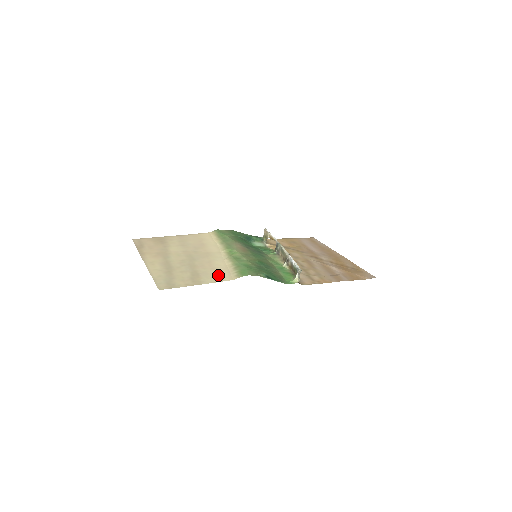
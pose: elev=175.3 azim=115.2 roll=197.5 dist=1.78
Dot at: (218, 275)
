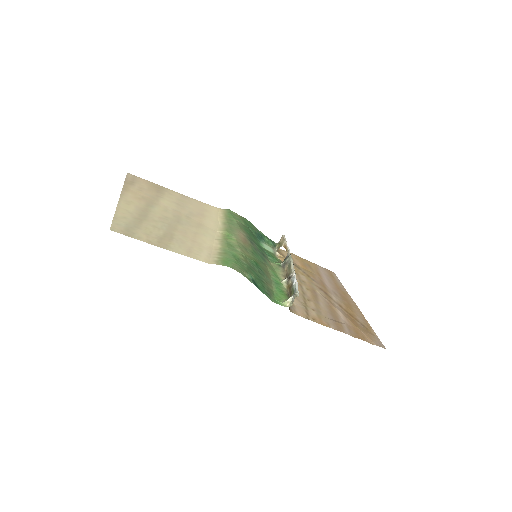
Dot at: (195, 250)
